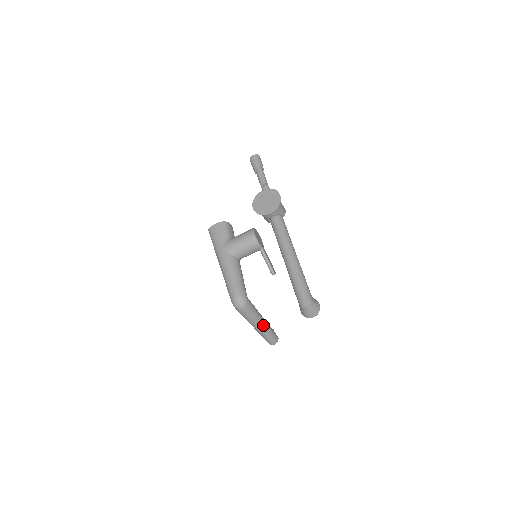
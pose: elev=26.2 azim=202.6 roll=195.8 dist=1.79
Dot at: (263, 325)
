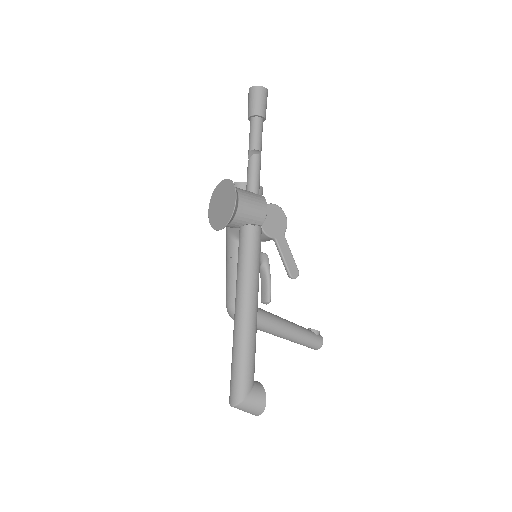
Dot at: (284, 335)
